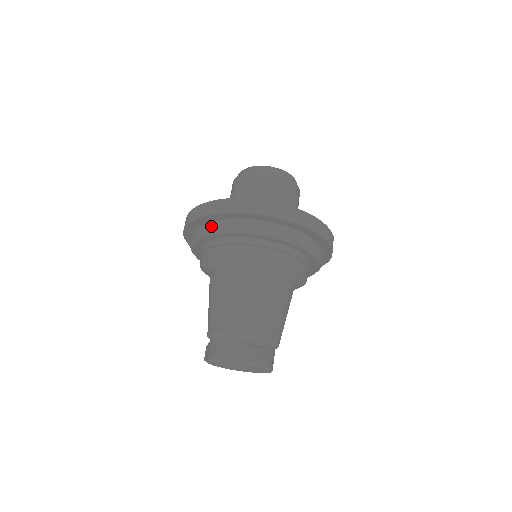
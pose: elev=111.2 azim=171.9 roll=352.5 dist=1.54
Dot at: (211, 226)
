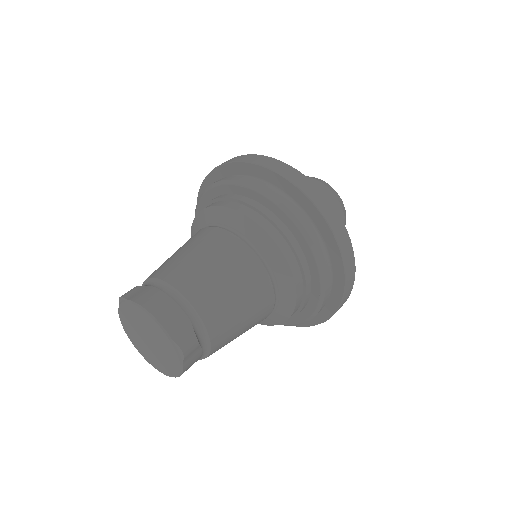
Dot at: (271, 188)
